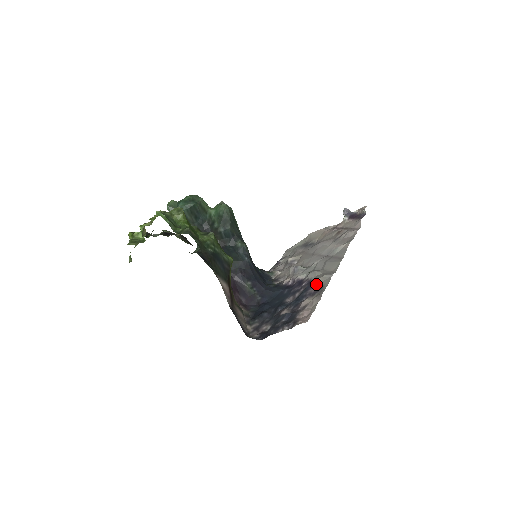
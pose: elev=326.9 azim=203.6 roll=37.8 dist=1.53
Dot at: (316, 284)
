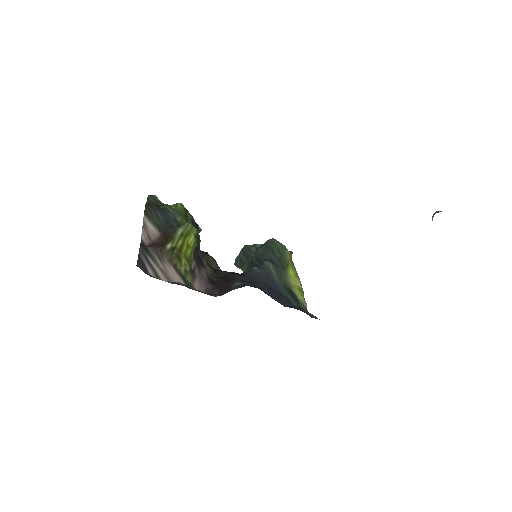
Dot at: occluded
